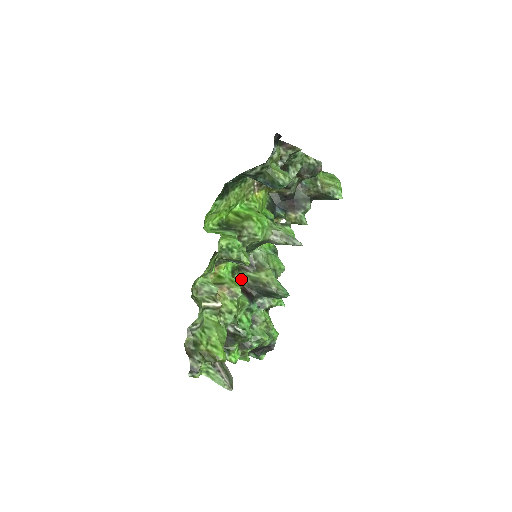
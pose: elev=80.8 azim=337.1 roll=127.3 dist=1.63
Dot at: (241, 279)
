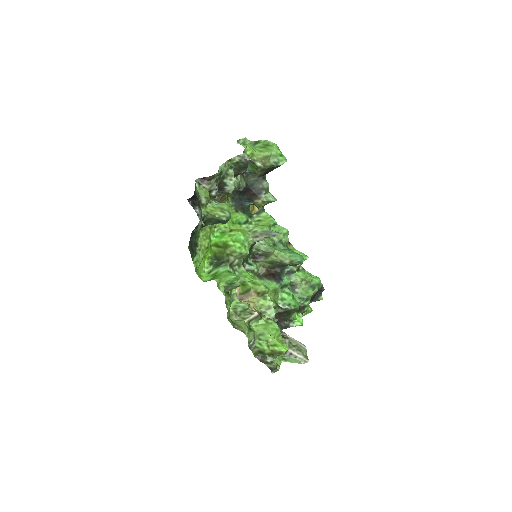
Dot at: (261, 266)
